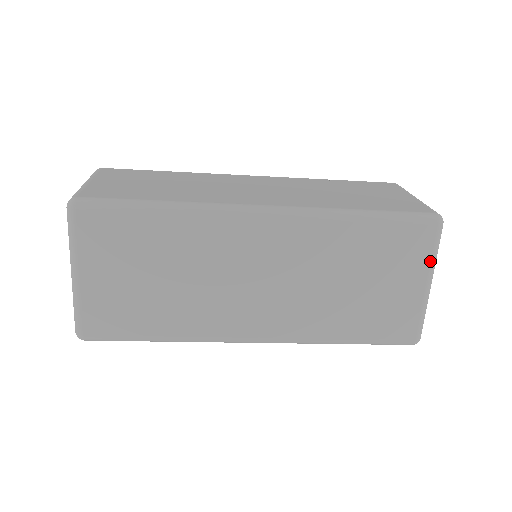
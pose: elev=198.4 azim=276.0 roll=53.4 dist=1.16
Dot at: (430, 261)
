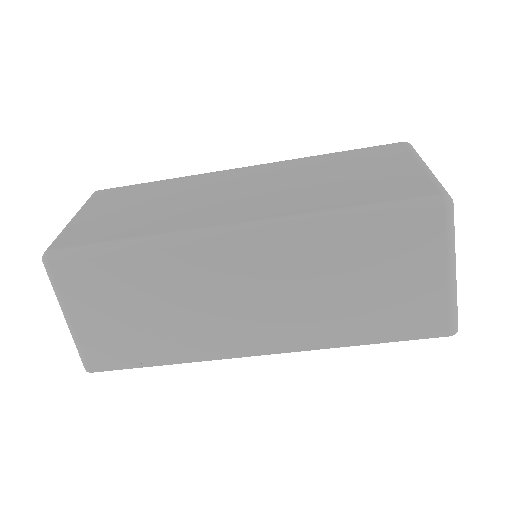
Dot at: (412, 155)
